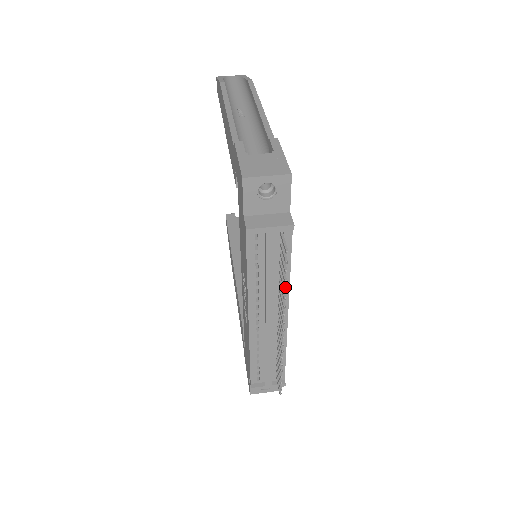
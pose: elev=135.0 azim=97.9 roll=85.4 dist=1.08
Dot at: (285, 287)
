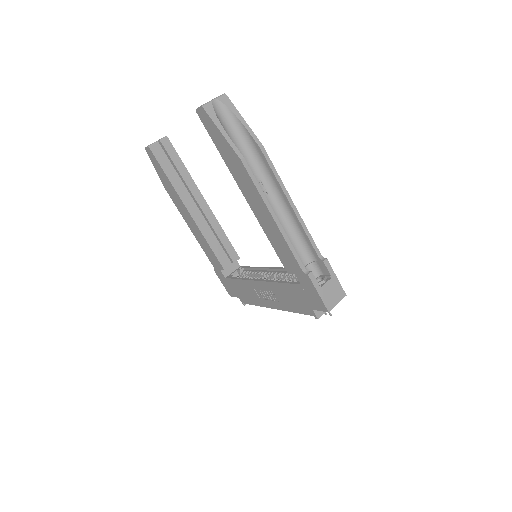
Dot at: occluded
